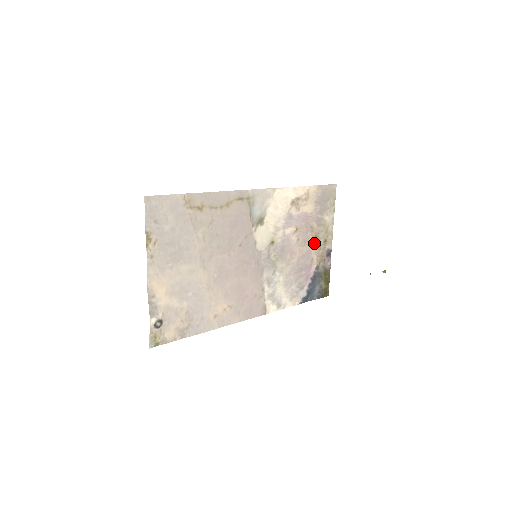
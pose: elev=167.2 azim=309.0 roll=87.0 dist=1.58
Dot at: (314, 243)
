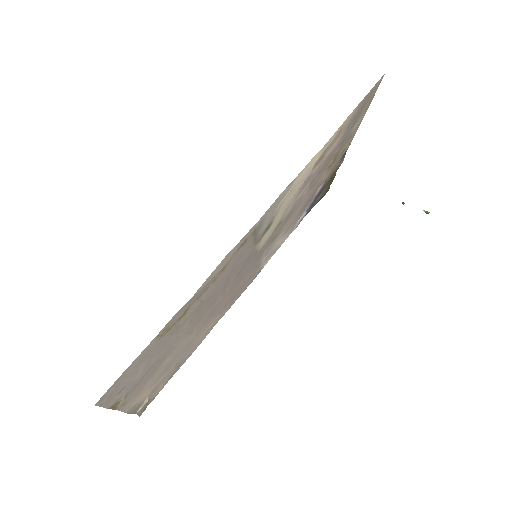
Dot at: (329, 167)
